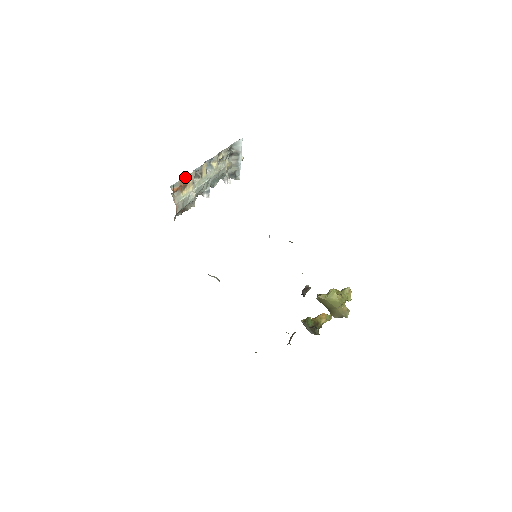
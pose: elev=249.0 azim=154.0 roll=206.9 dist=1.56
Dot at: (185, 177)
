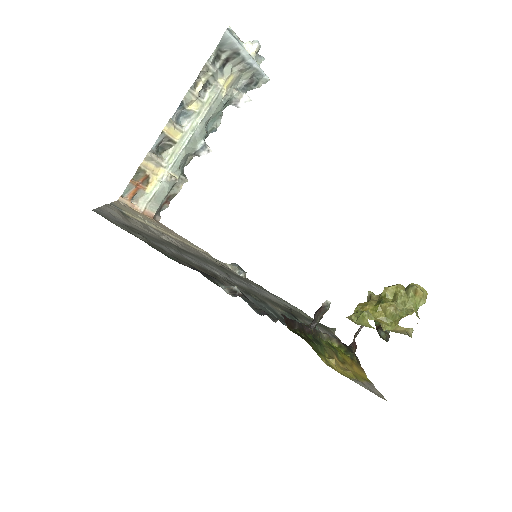
Dot at: (137, 171)
